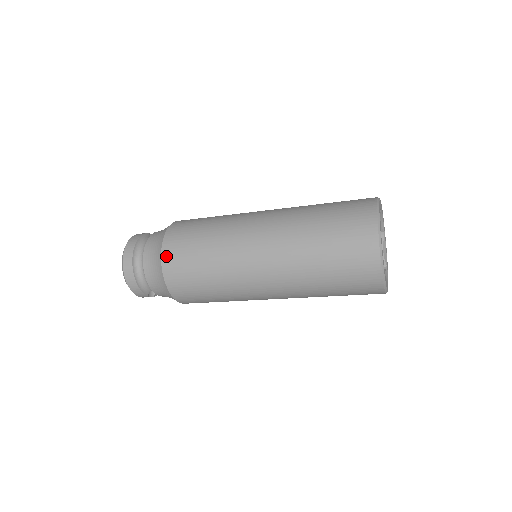
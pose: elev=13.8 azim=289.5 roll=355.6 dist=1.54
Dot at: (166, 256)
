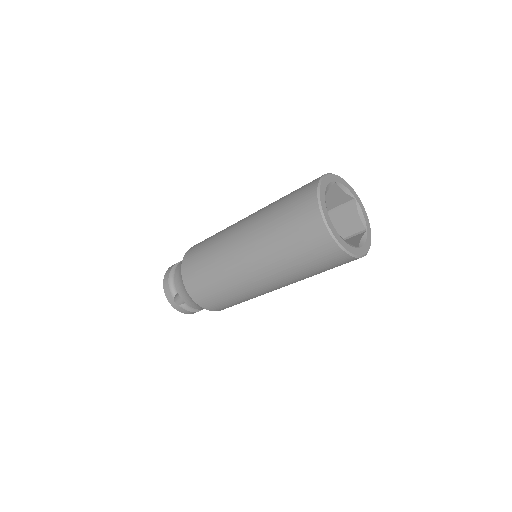
Dot at: (191, 248)
